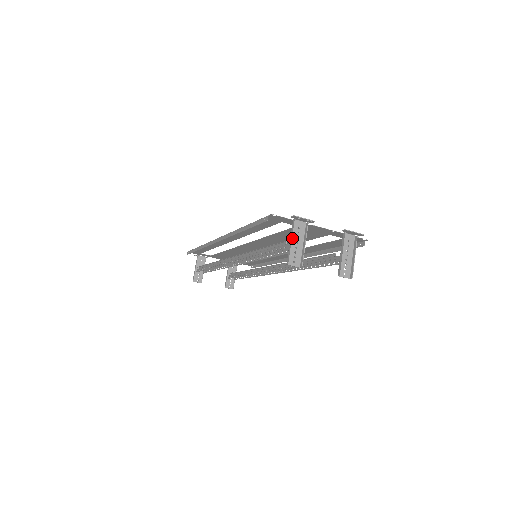
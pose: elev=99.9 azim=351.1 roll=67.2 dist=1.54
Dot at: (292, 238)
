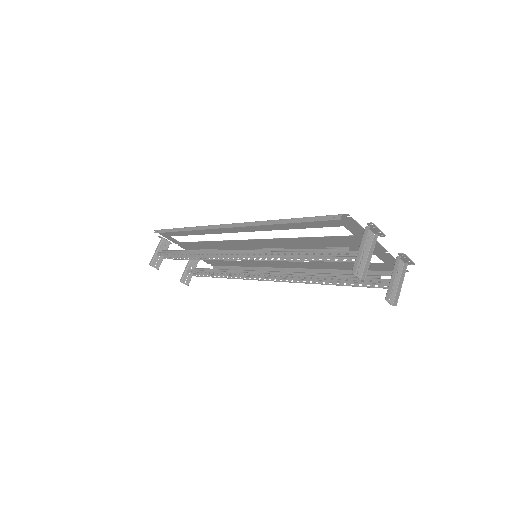
Dot at: (364, 246)
